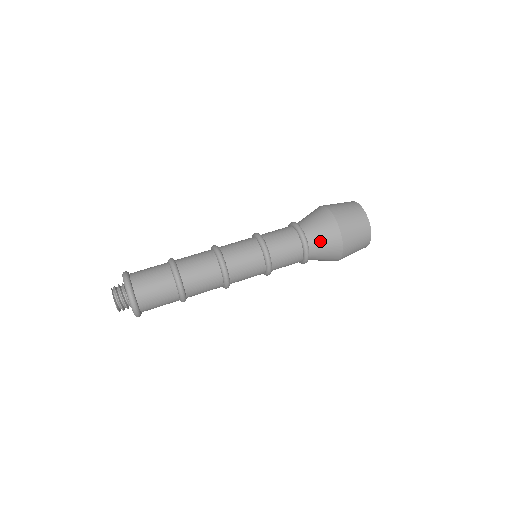
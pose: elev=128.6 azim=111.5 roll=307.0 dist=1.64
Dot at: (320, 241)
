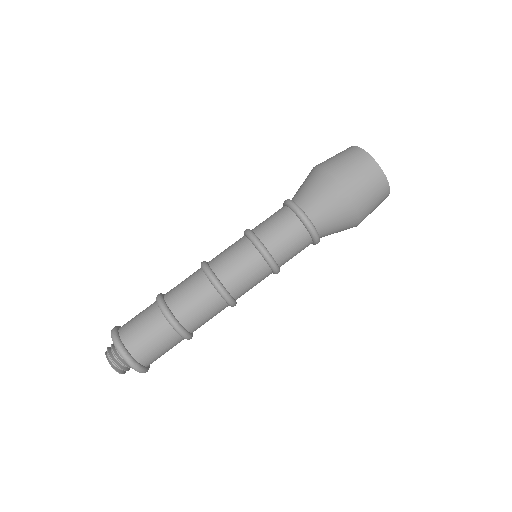
Dot at: (326, 215)
